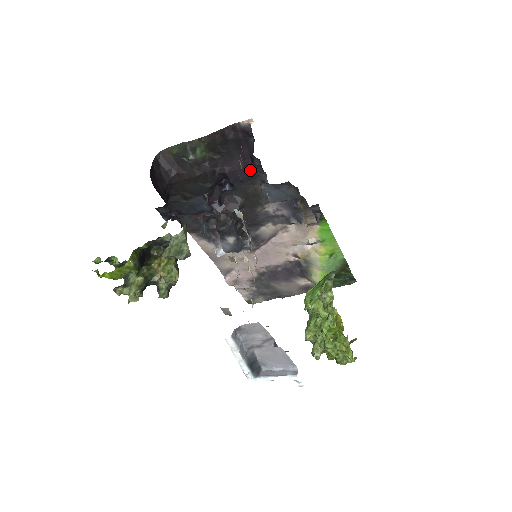
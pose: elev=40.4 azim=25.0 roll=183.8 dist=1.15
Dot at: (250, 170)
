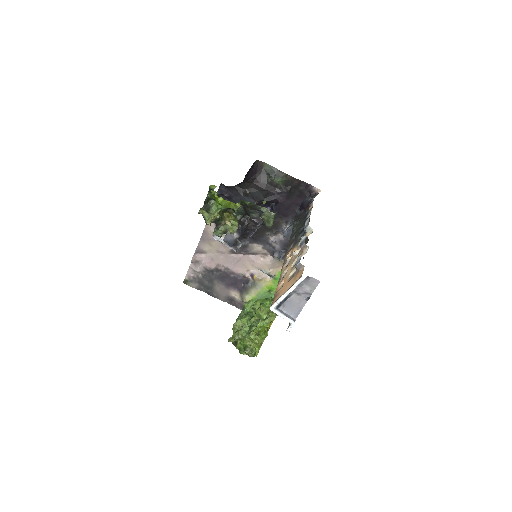
Dot at: (289, 211)
